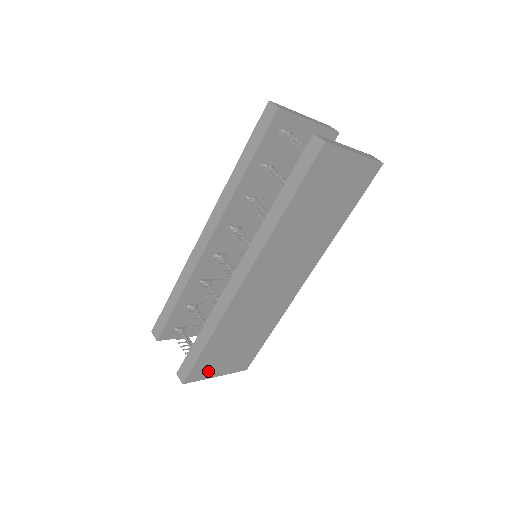
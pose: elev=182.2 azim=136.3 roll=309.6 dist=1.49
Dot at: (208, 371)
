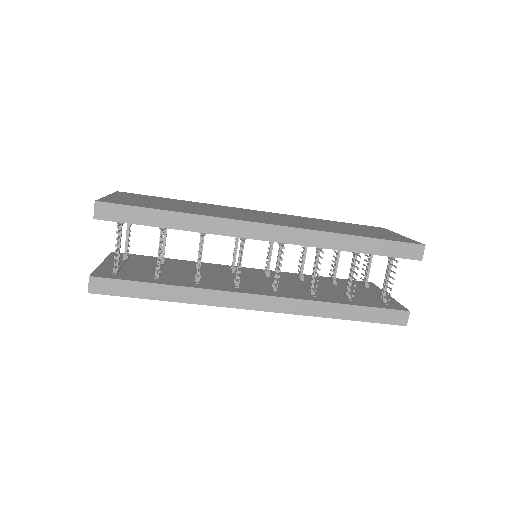
Dot at: occluded
